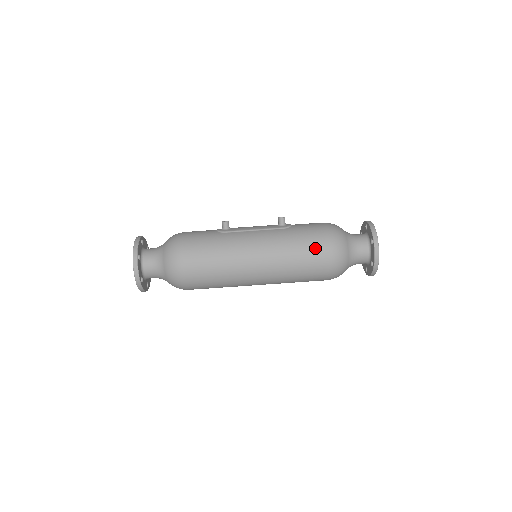
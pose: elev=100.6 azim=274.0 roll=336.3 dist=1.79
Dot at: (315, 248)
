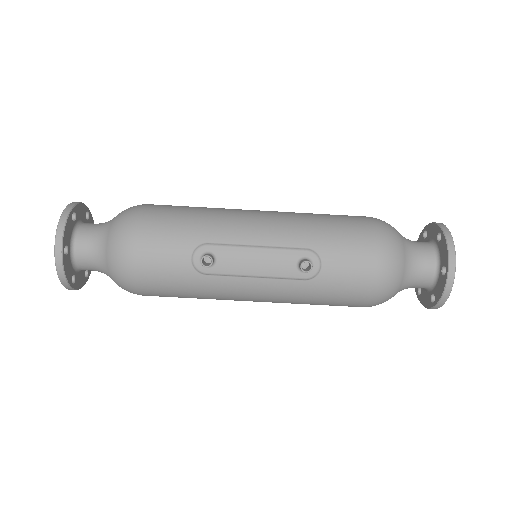
Dot at: occluded
